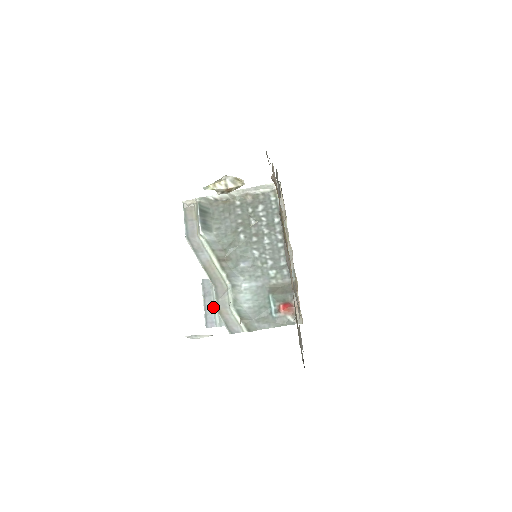
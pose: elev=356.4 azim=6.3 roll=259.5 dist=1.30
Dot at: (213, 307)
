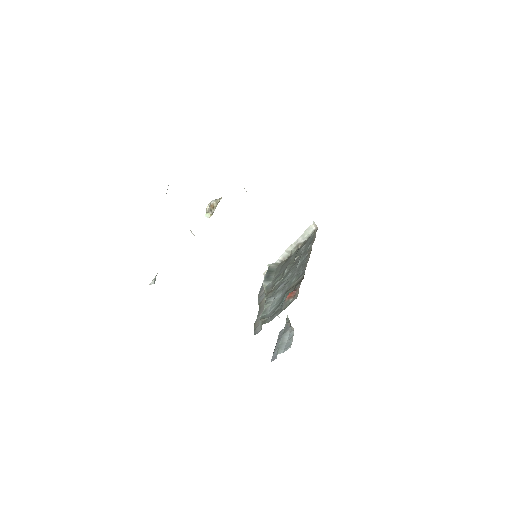
Dot at: occluded
